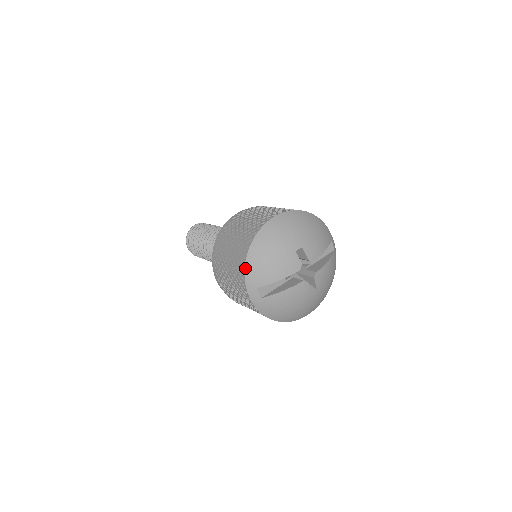
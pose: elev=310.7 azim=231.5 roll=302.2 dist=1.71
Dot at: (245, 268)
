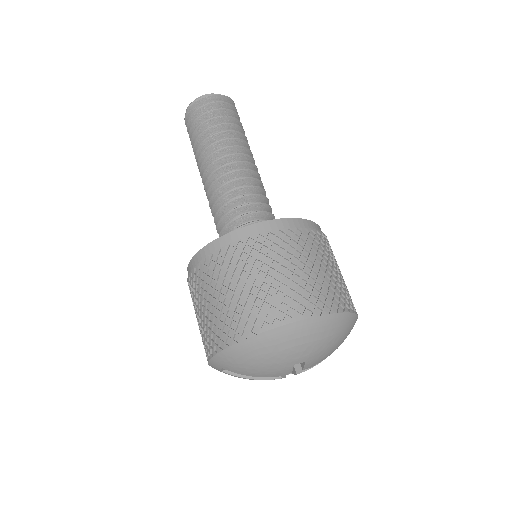
Dot at: (220, 353)
